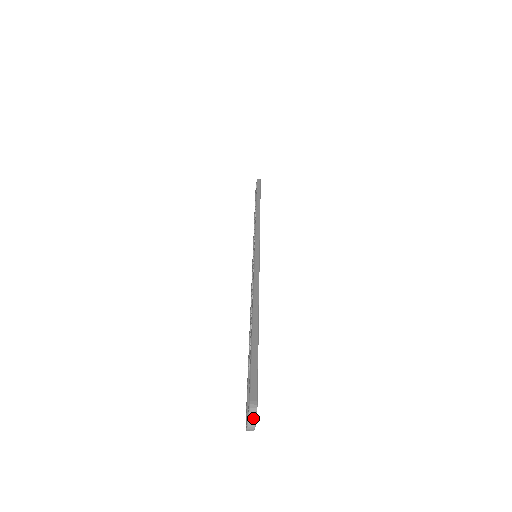
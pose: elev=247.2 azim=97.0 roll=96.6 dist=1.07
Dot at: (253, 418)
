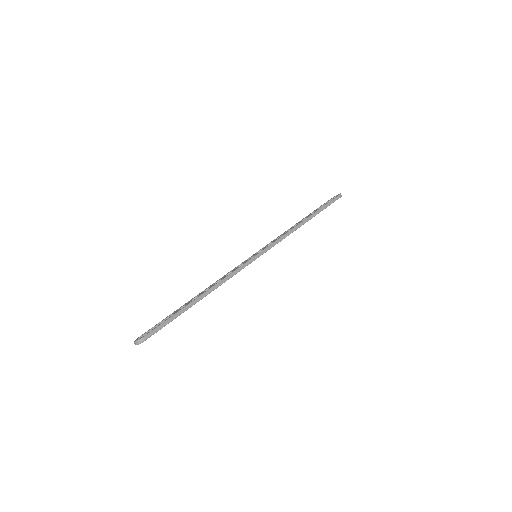
Dot at: (138, 343)
